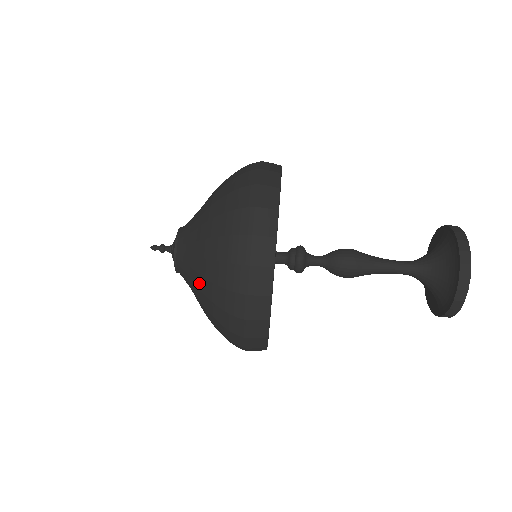
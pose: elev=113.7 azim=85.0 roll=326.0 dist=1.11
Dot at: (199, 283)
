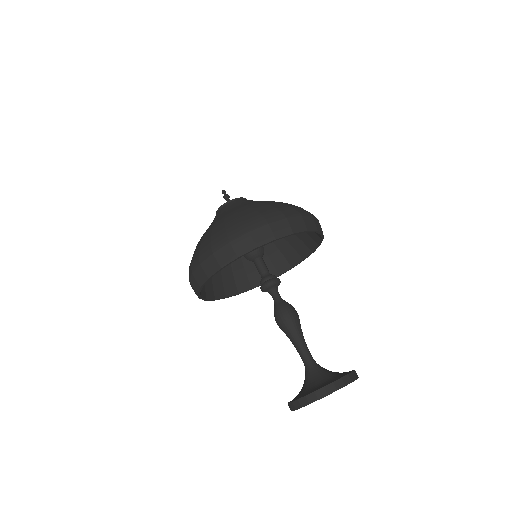
Dot at: occluded
